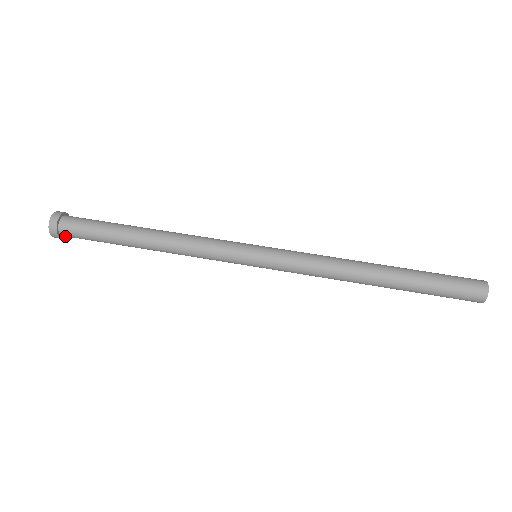
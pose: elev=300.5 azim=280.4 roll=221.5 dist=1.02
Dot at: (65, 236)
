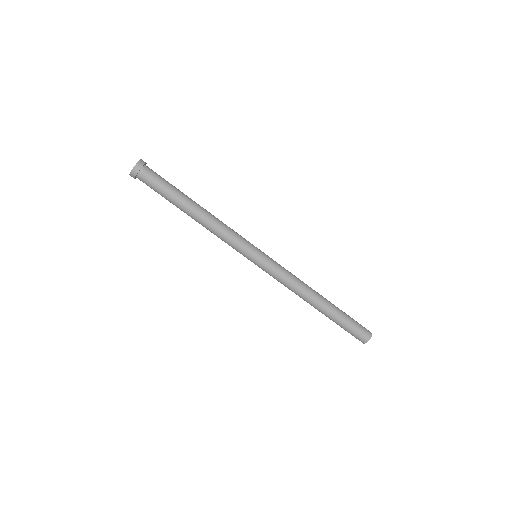
Dot at: occluded
